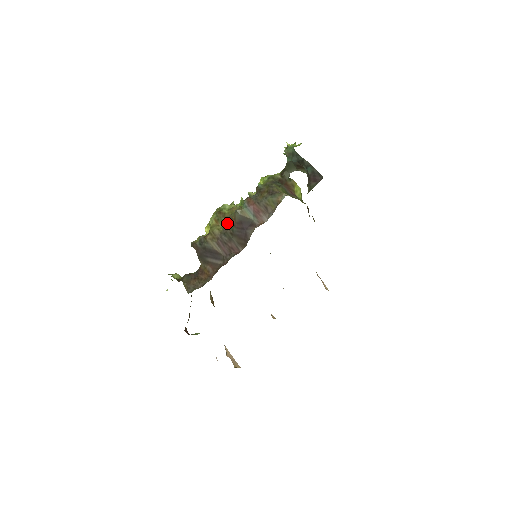
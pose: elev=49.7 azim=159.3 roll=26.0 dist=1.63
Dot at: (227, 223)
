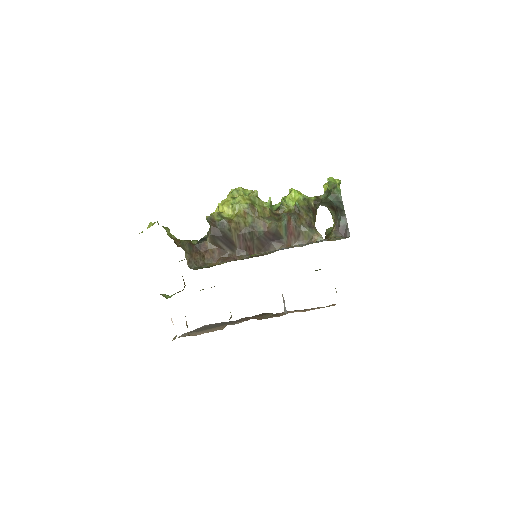
Dot at: (257, 223)
